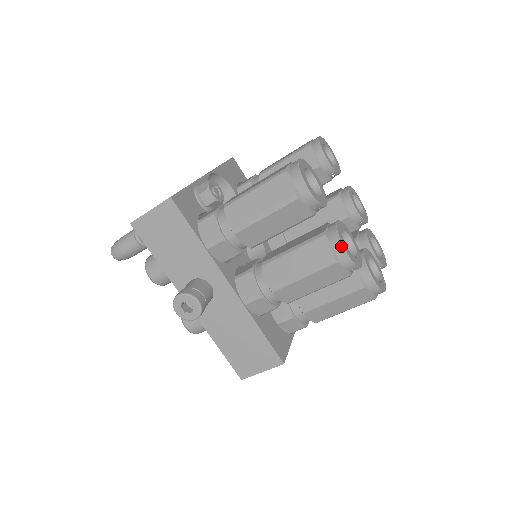
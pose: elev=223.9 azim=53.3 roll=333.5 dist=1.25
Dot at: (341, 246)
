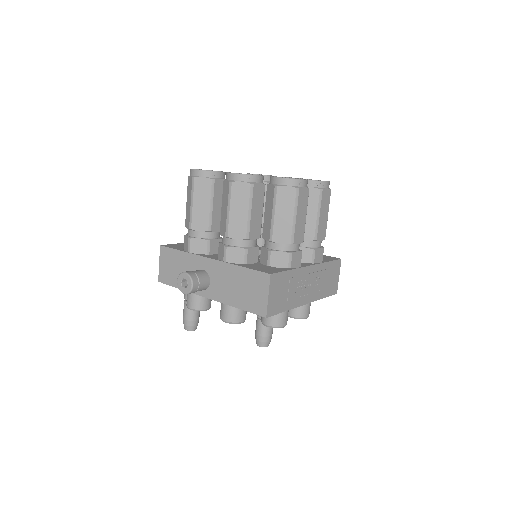
Dot at: (228, 174)
